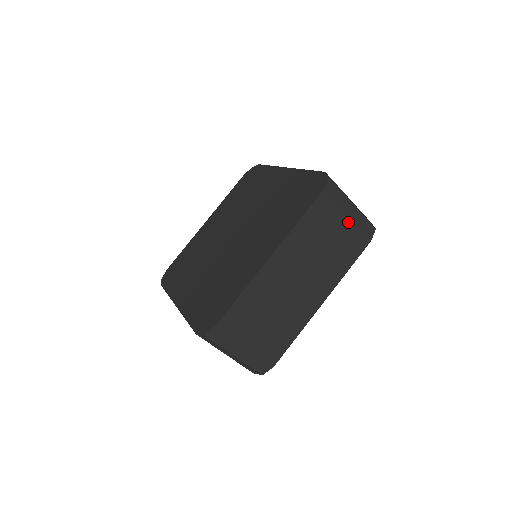
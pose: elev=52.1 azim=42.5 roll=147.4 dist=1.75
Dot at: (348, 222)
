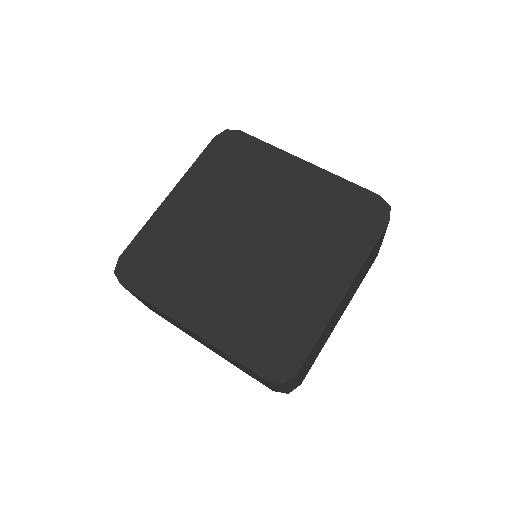
Dot at: (380, 244)
